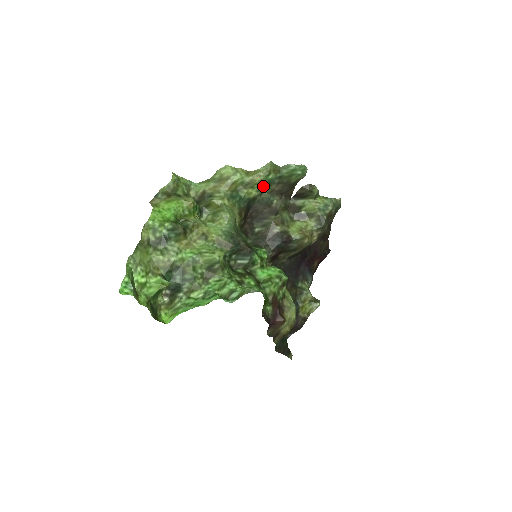
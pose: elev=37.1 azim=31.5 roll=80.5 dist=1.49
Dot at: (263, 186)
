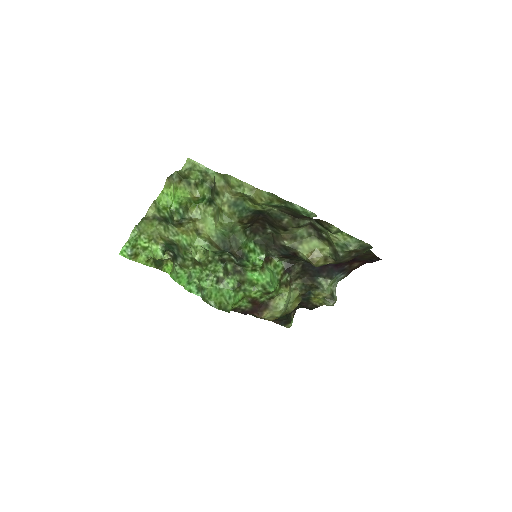
Dot at: (269, 206)
